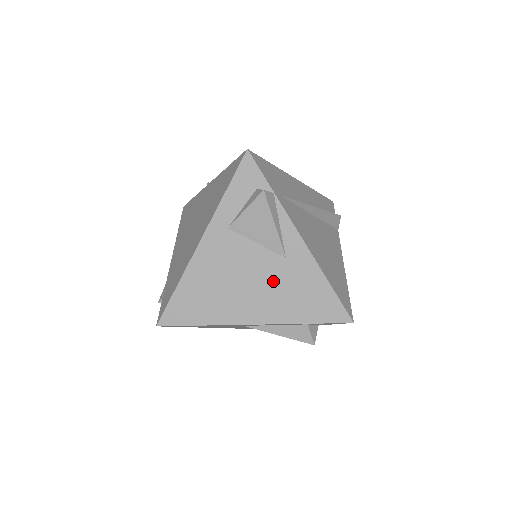
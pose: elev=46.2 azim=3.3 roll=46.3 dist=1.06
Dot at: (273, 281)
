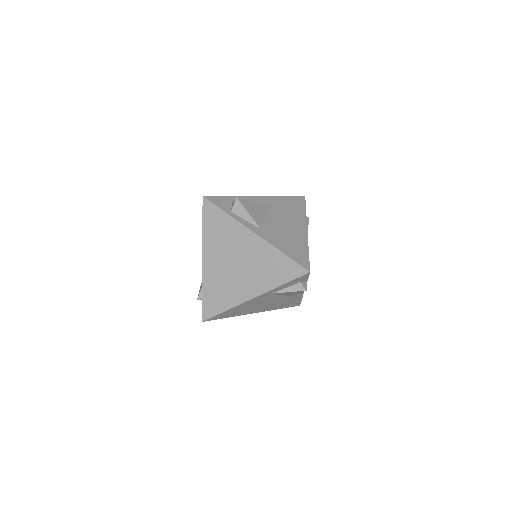
Dot at: (277, 302)
